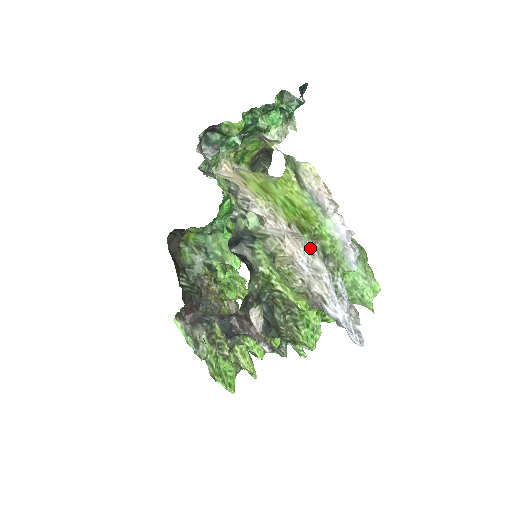
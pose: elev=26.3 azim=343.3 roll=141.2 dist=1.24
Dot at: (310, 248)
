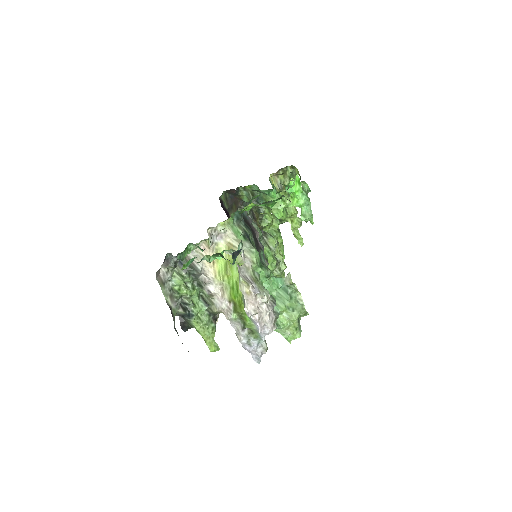
Dot at: (236, 320)
